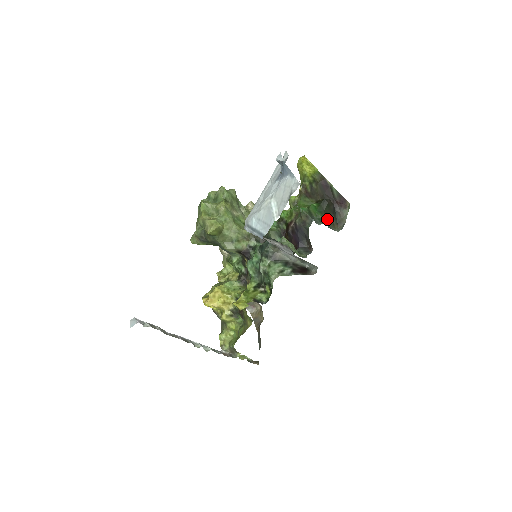
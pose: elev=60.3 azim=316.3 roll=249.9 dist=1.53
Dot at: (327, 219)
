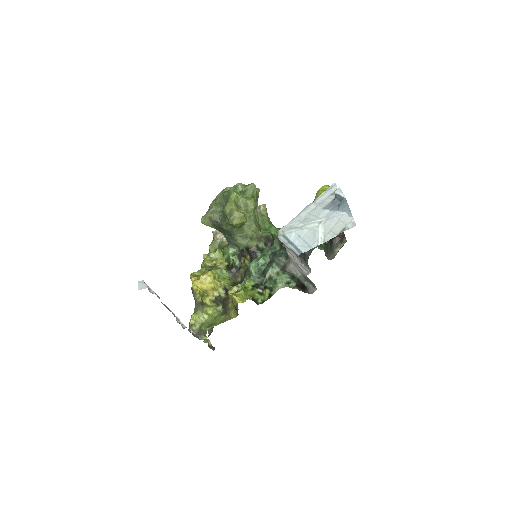
Dot at: (325, 246)
